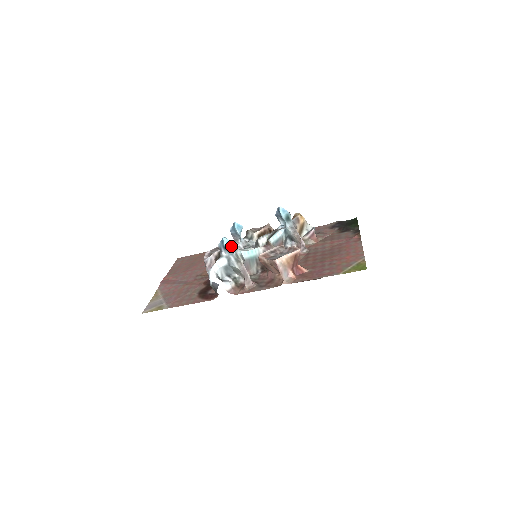
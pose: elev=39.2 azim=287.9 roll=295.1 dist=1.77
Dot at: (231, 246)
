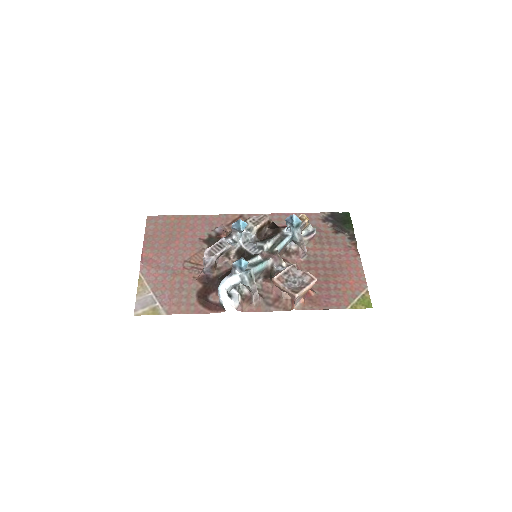
Dot at: (228, 238)
